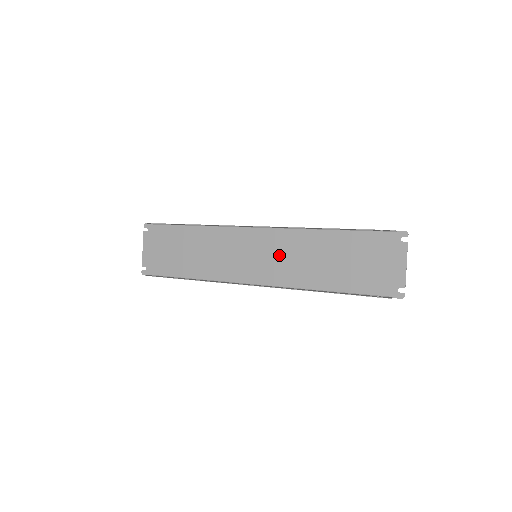
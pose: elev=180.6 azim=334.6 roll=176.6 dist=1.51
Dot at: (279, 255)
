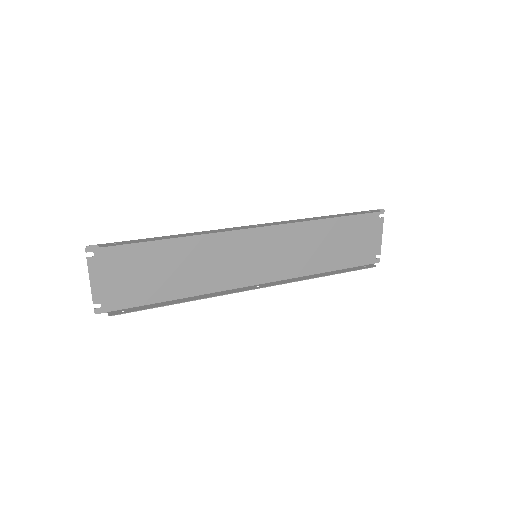
Dot at: (280, 250)
